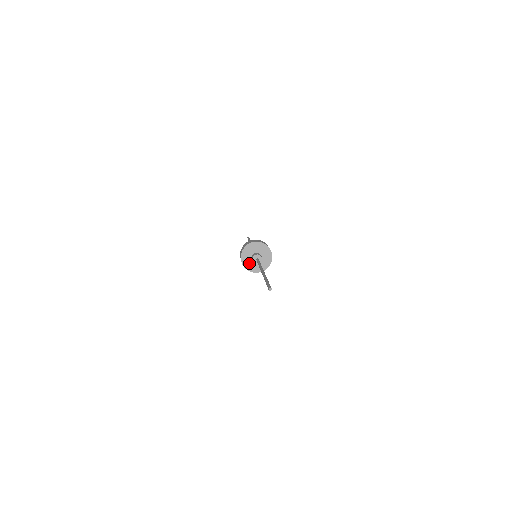
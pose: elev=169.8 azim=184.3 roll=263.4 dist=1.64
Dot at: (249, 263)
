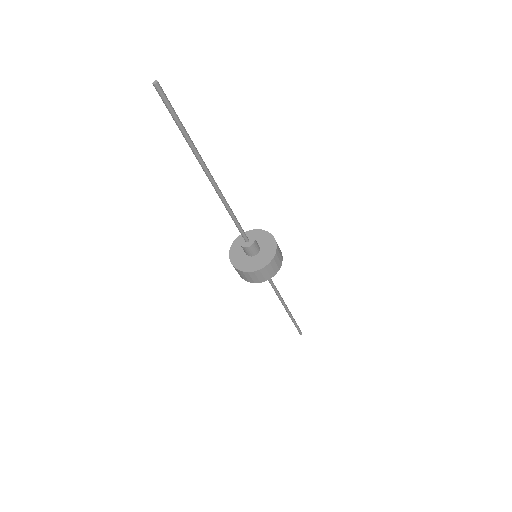
Dot at: (252, 263)
